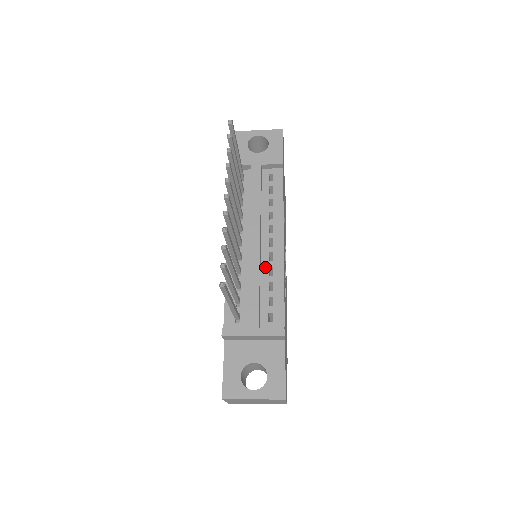
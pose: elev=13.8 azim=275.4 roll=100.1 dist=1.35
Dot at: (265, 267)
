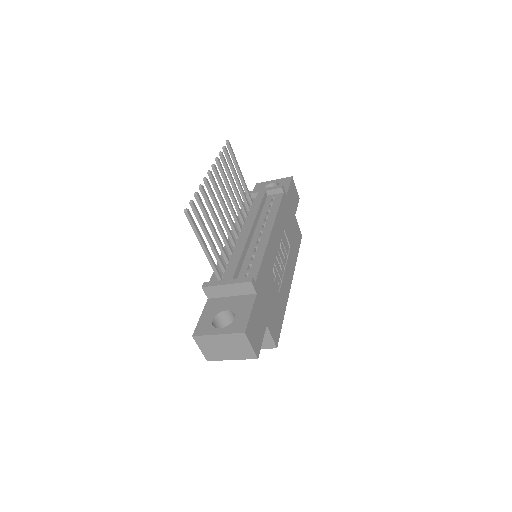
Dot at: (252, 247)
